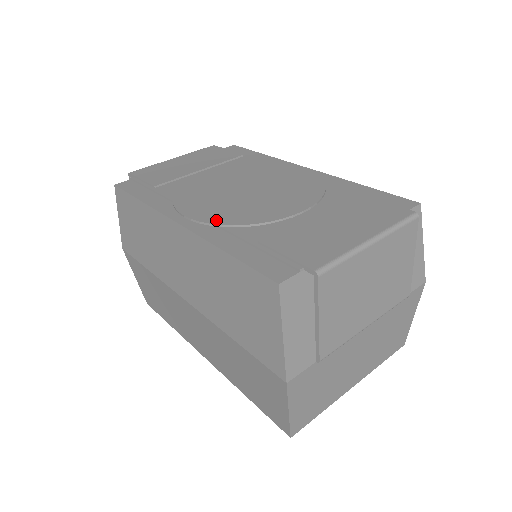
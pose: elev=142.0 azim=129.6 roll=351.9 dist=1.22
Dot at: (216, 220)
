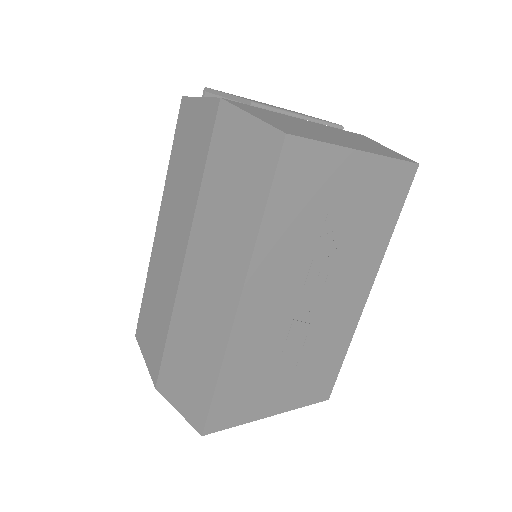
Dot at: occluded
